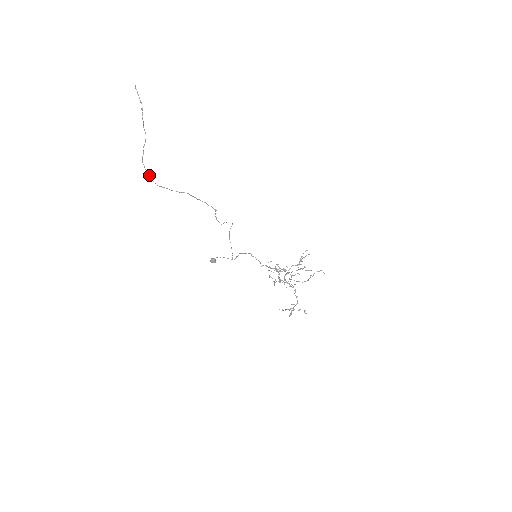
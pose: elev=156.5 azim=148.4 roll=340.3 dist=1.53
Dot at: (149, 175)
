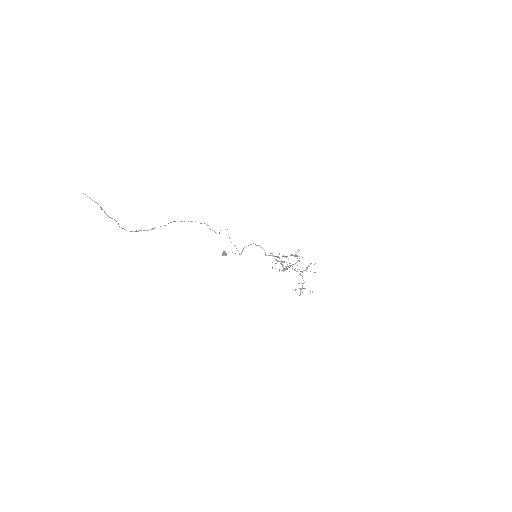
Dot at: (137, 231)
